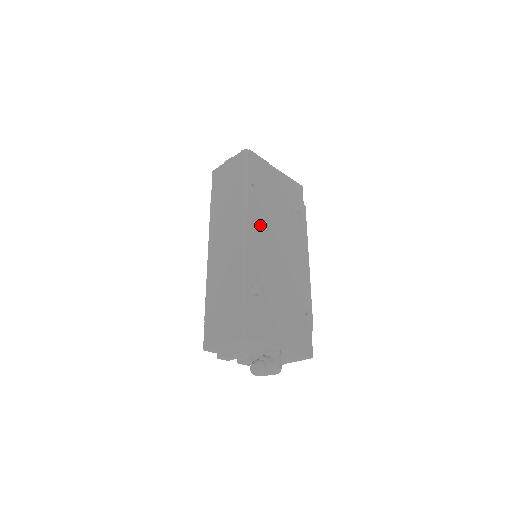
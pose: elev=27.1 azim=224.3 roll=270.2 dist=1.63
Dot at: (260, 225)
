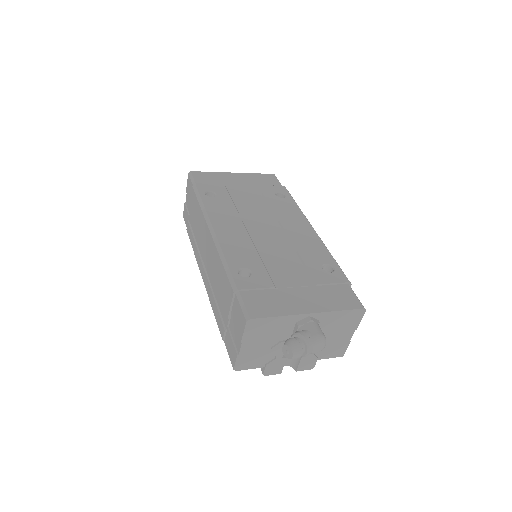
Dot at: (229, 219)
